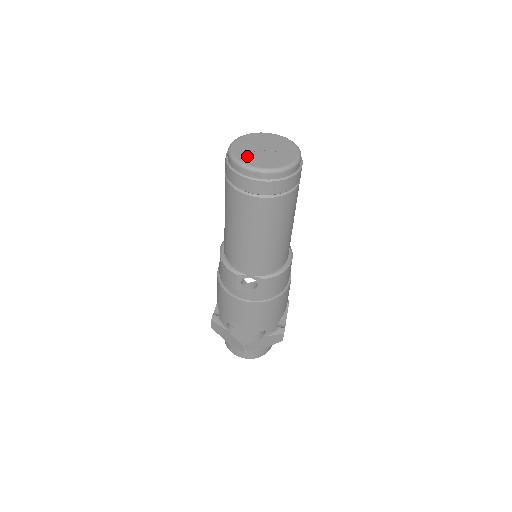
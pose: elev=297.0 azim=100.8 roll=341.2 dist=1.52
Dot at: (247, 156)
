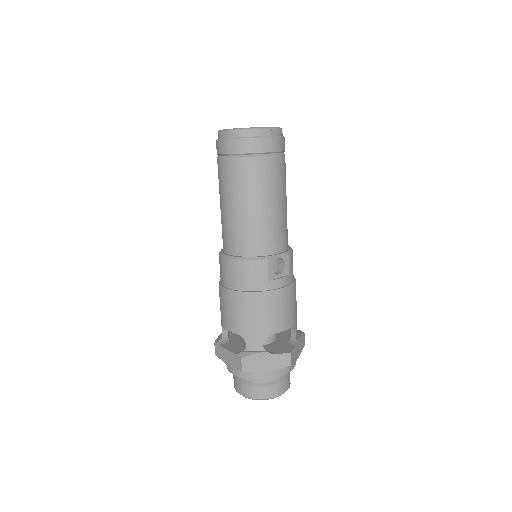
Dot at: occluded
